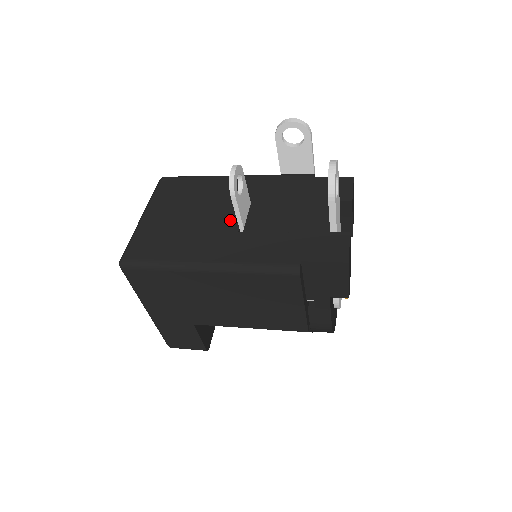
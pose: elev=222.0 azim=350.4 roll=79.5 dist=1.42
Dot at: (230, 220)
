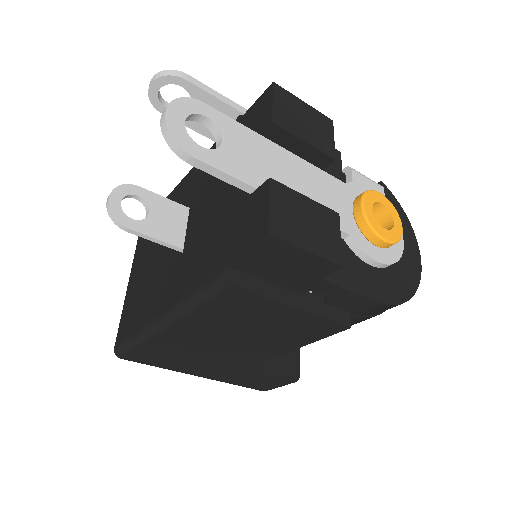
Dot at: occluded
